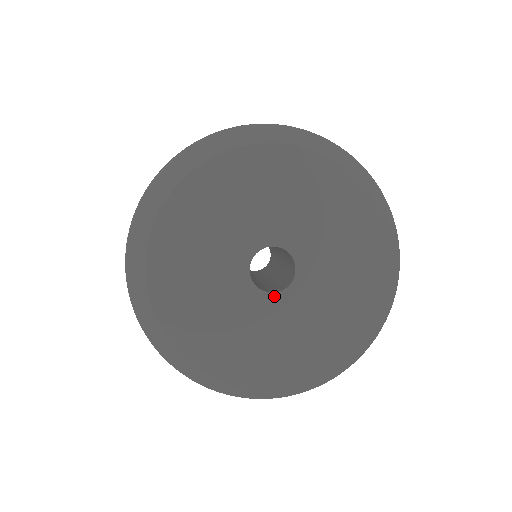
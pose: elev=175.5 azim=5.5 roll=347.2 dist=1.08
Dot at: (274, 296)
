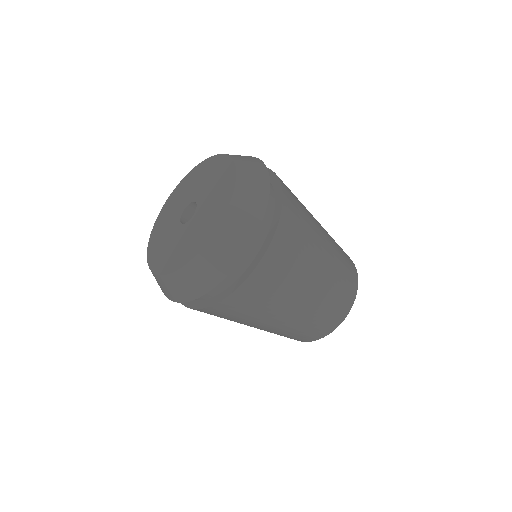
Dot at: (192, 218)
